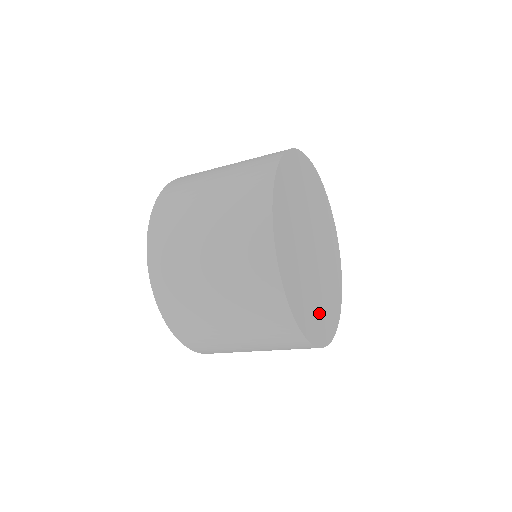
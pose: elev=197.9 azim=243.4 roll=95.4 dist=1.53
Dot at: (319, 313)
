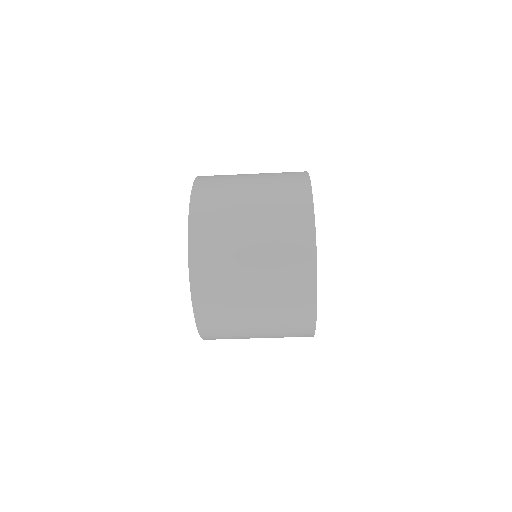
Dot at: occluded
